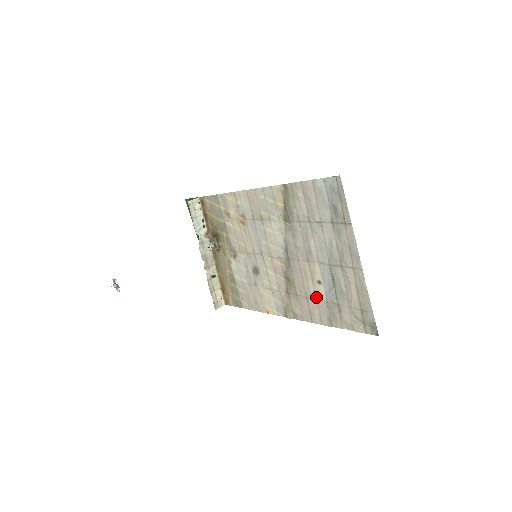
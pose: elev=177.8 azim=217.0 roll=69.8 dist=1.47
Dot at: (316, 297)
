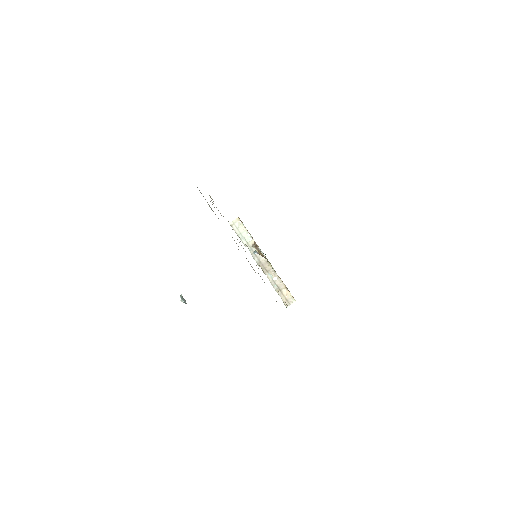
Dot at: occluded
